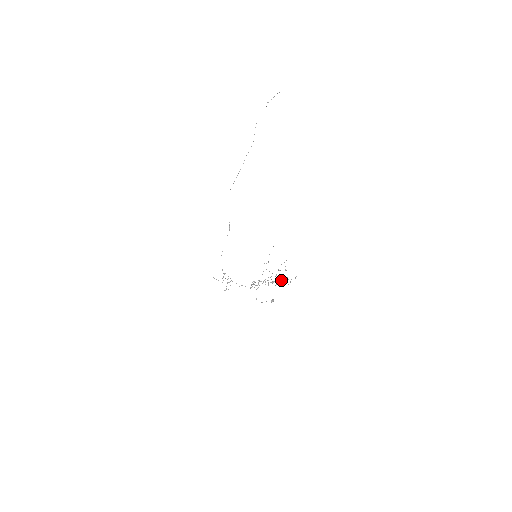
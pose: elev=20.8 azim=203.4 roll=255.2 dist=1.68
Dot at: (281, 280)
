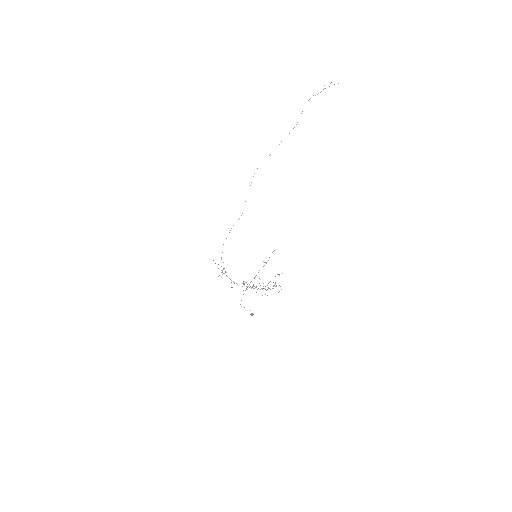
Dot at: occluded
